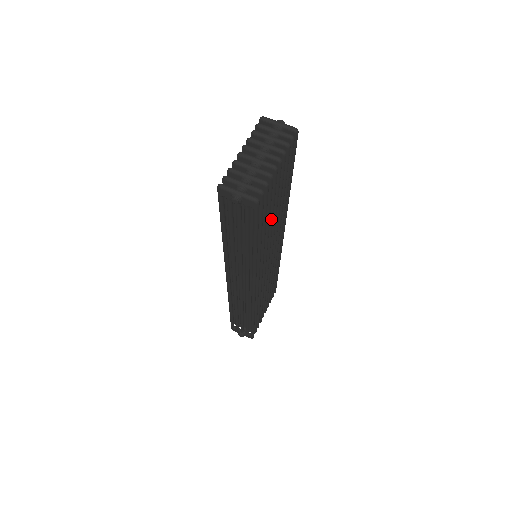
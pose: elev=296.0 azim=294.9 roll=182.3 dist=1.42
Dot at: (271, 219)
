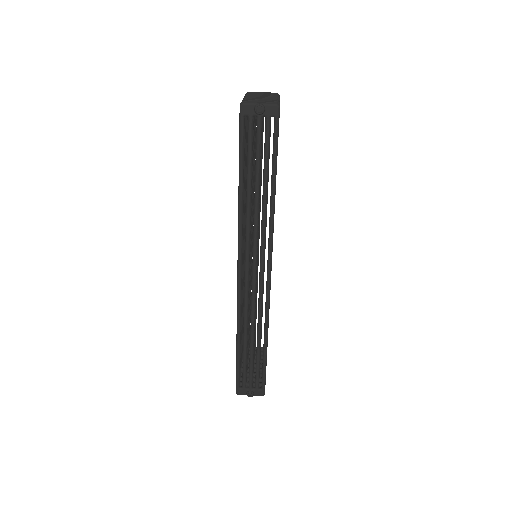
Dot at: occluded
